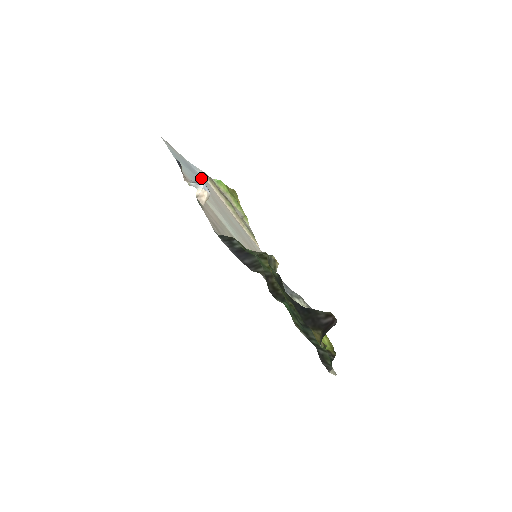
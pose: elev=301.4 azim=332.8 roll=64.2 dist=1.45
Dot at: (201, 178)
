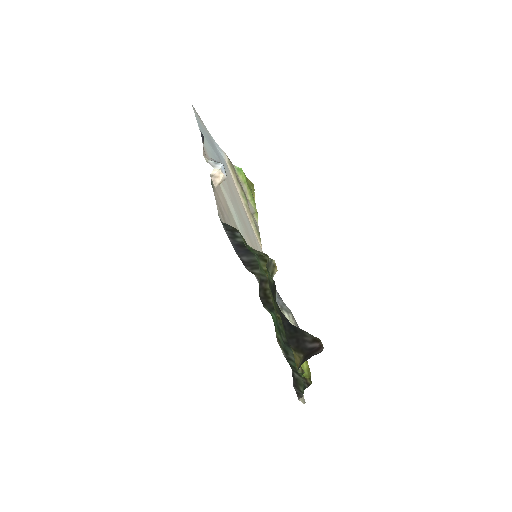
Dot at: (222, 160)
